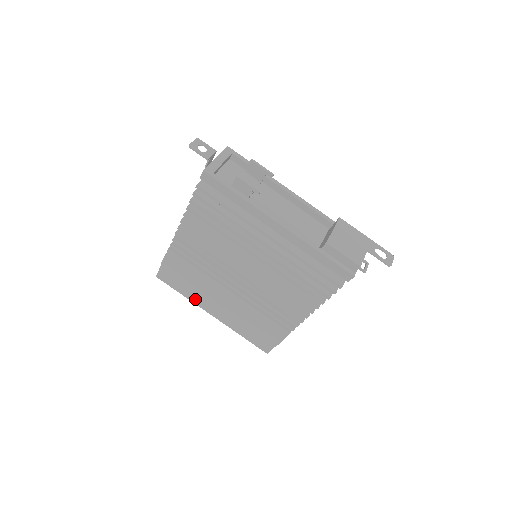
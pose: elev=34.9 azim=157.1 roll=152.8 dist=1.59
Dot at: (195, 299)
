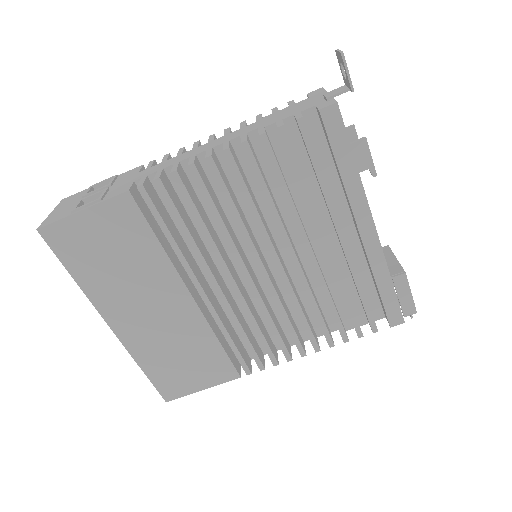
Dot at: (98, 293)
